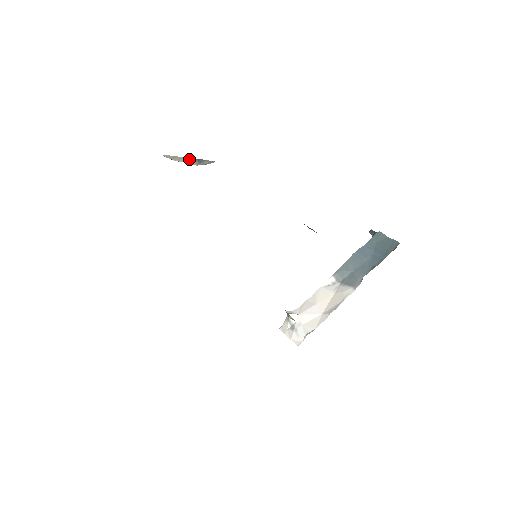
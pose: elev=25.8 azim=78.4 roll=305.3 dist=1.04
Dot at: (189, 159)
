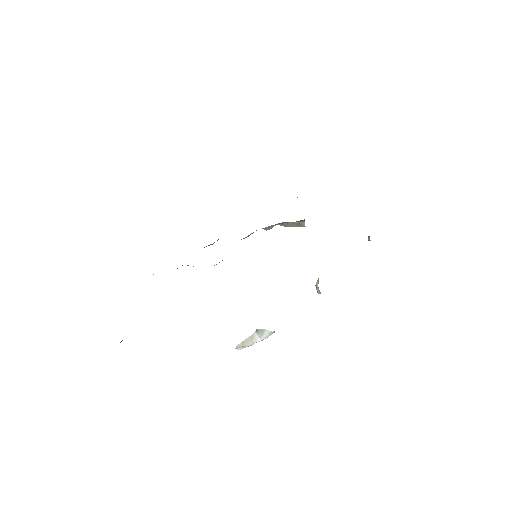
Dot at: (253, 336)
